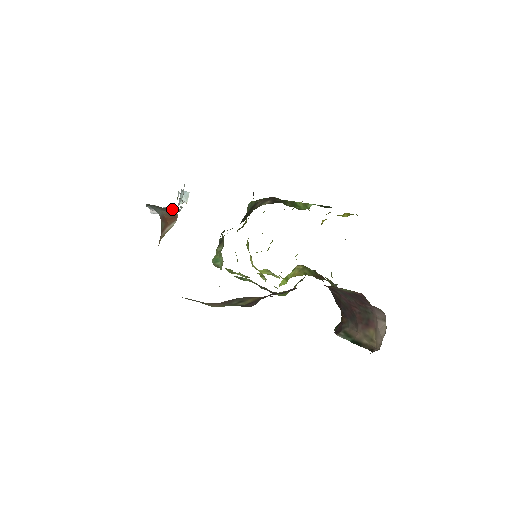
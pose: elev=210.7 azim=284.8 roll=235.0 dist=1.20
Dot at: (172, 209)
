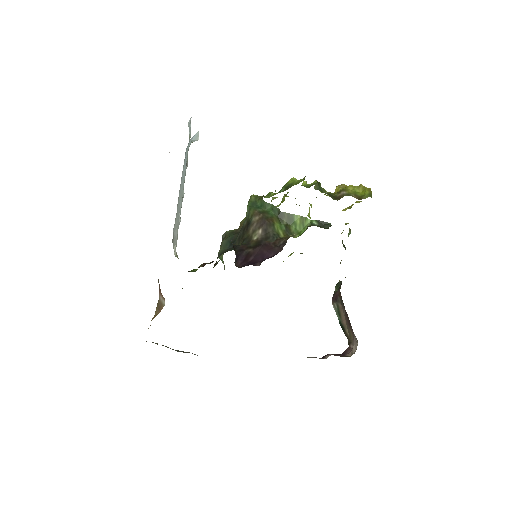
Dot at: occluded
